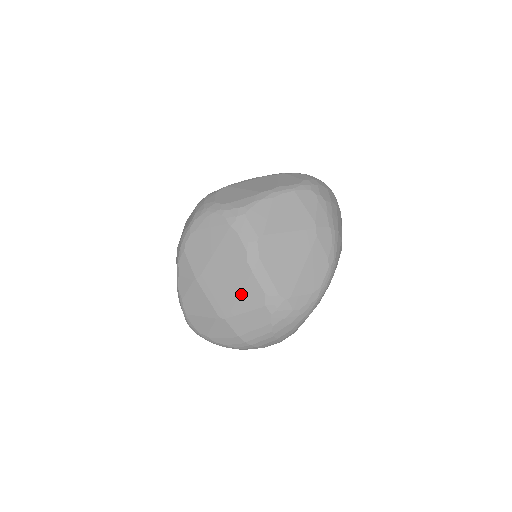
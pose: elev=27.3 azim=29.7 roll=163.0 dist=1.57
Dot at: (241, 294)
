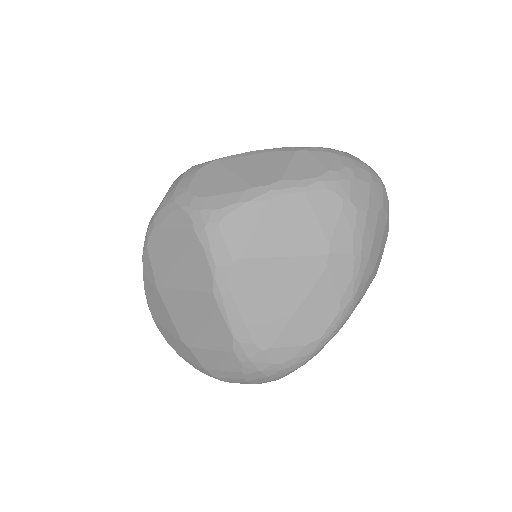
Dot at: (205, 327)
